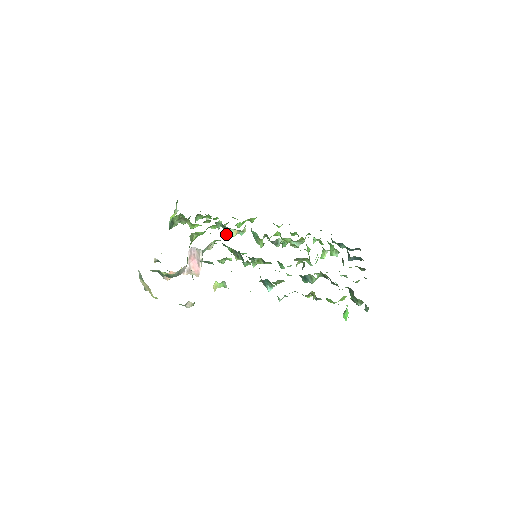
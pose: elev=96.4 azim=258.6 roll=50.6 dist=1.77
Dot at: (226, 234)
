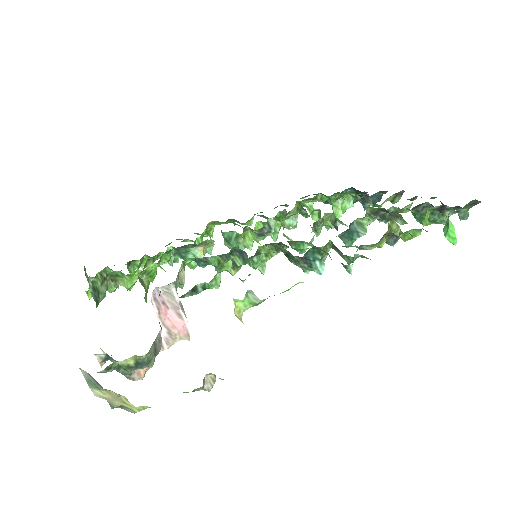
Dot at: occluded
